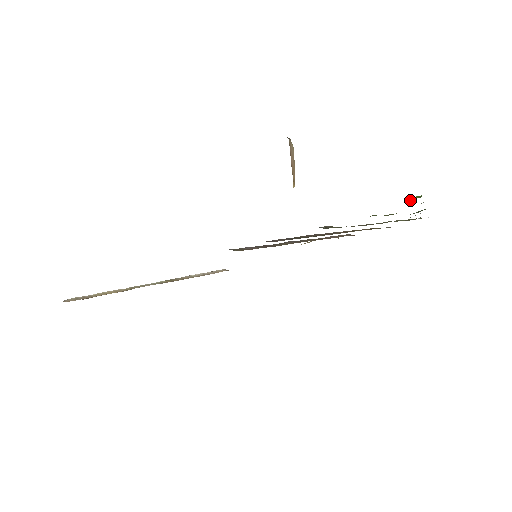
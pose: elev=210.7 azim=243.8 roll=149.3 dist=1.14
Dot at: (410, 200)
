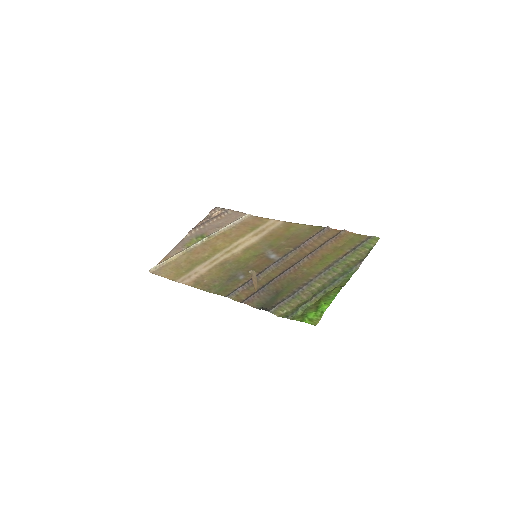
Dot at: (317, 314)
